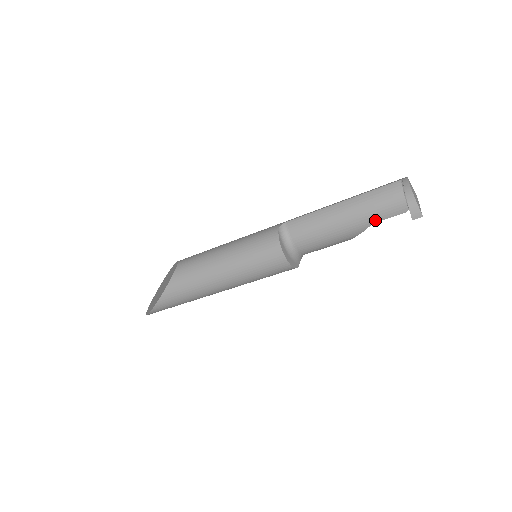
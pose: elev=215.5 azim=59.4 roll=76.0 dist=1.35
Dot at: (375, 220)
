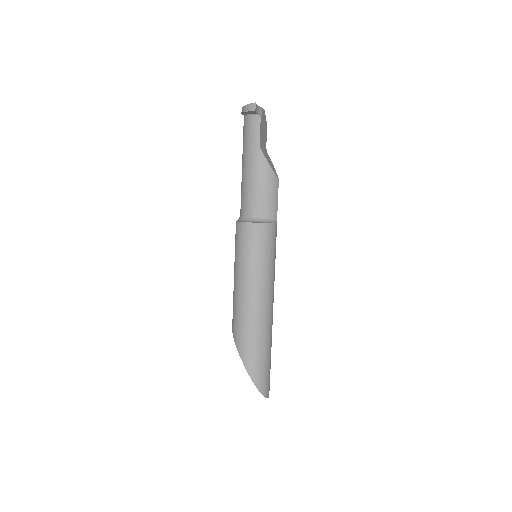
Dot at: (257, 143)
